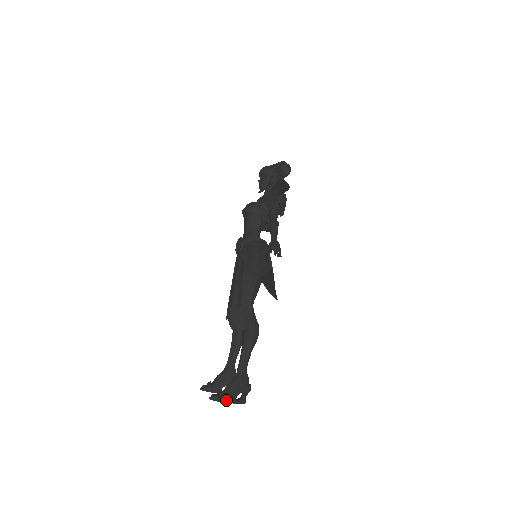
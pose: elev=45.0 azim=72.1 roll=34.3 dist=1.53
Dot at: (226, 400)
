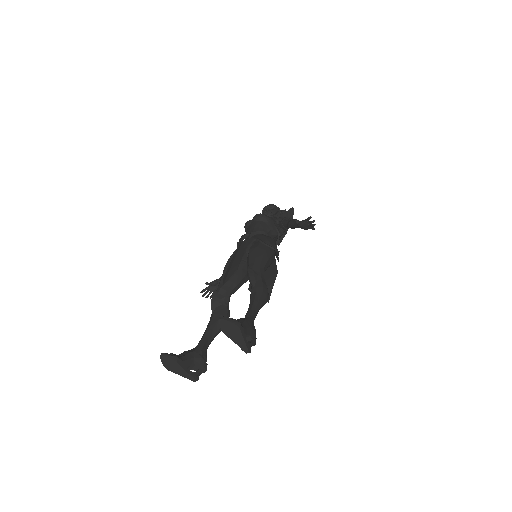
Dot at: (240, 327)
